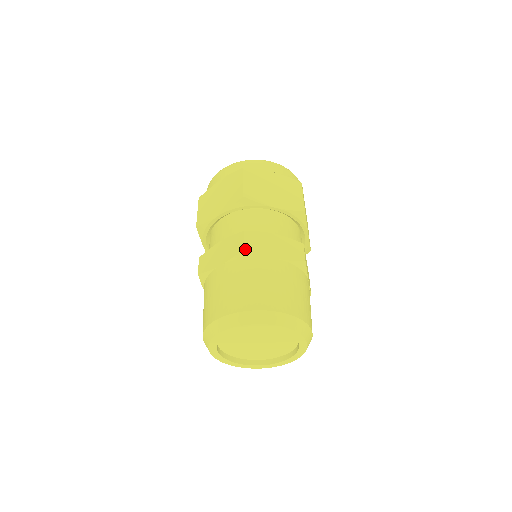
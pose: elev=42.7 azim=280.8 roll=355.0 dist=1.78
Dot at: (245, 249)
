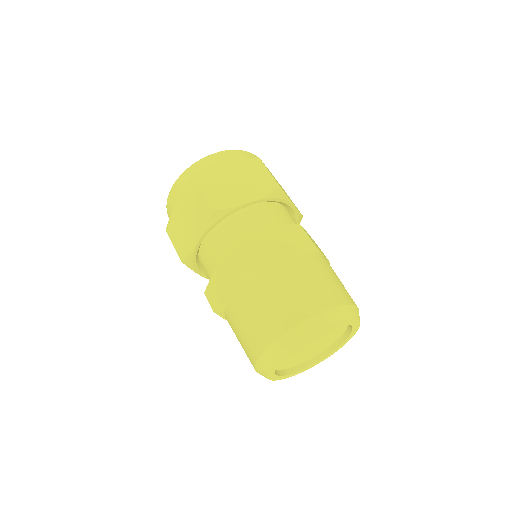
Dot at: (312, 242)
